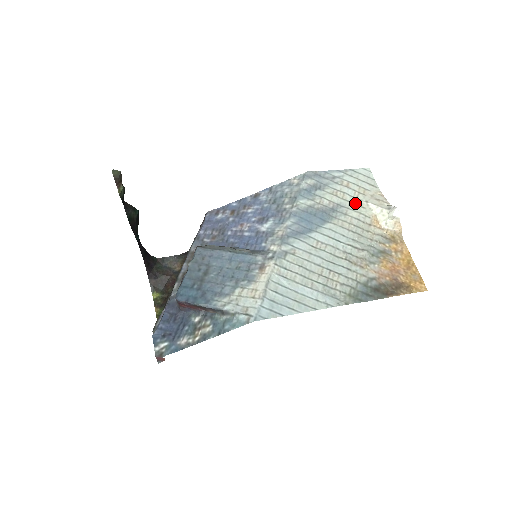
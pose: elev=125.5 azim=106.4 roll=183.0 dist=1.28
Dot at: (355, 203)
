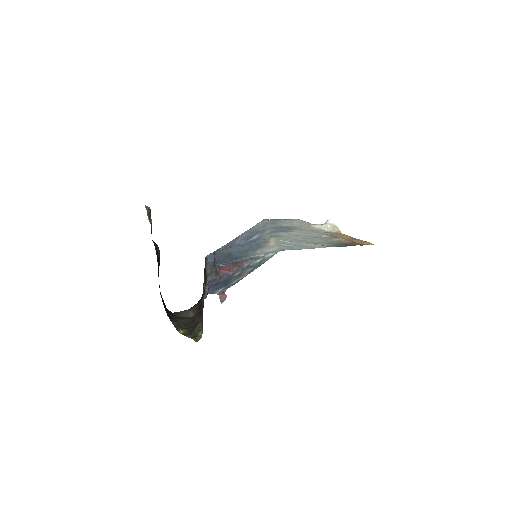
Dot at: (302, 226)
